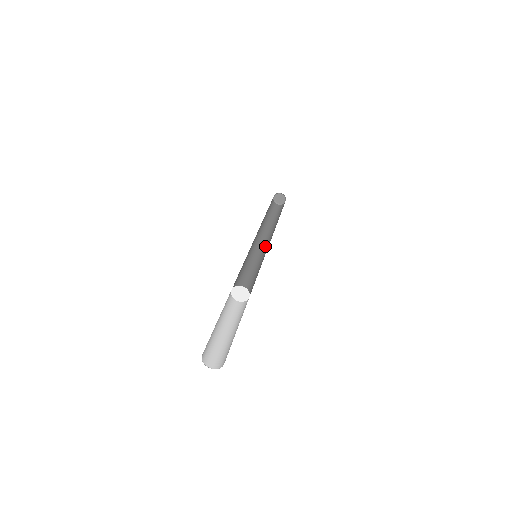
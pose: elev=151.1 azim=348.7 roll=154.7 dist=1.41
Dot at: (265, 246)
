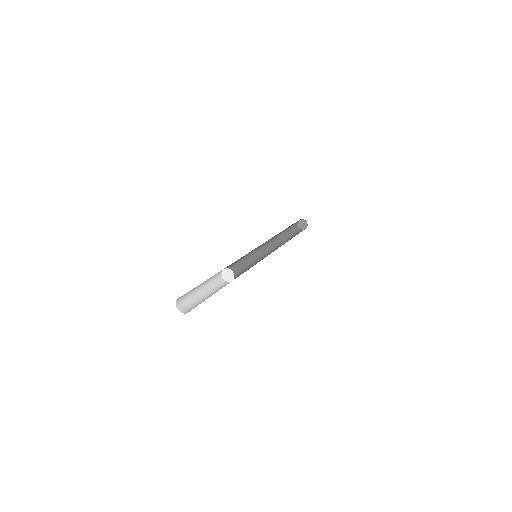
Dot at: (265, 251)
